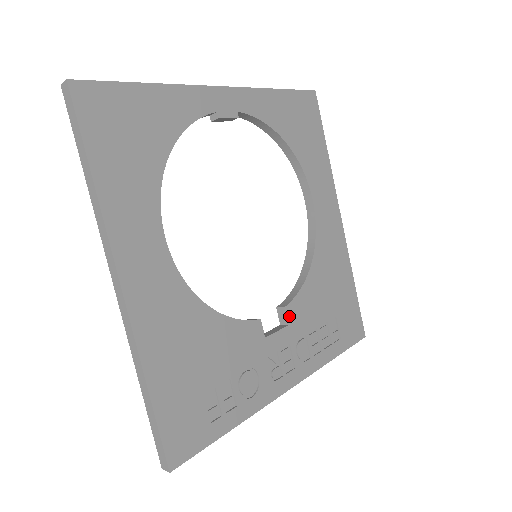
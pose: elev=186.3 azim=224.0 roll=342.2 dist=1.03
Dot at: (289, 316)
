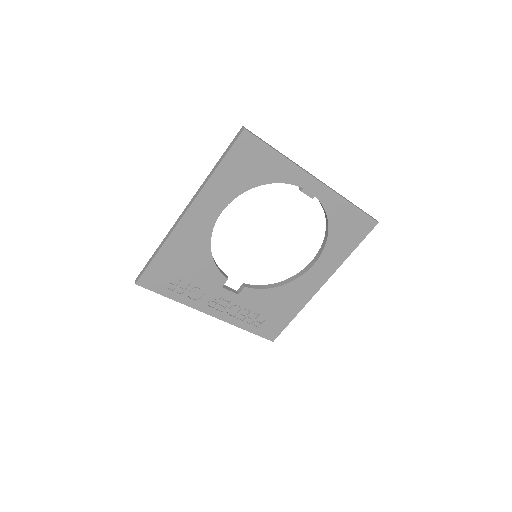
Dot at: (243, 292)
